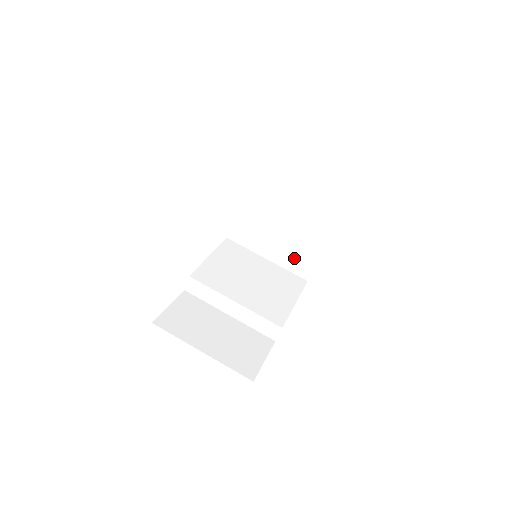
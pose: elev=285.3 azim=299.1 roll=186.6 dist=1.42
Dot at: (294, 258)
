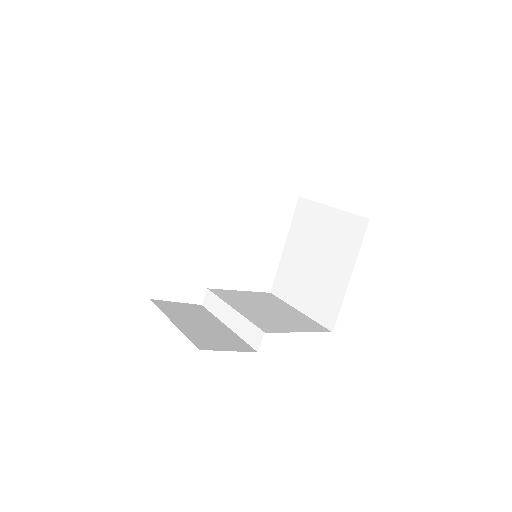
Dot at: (321, 305)
